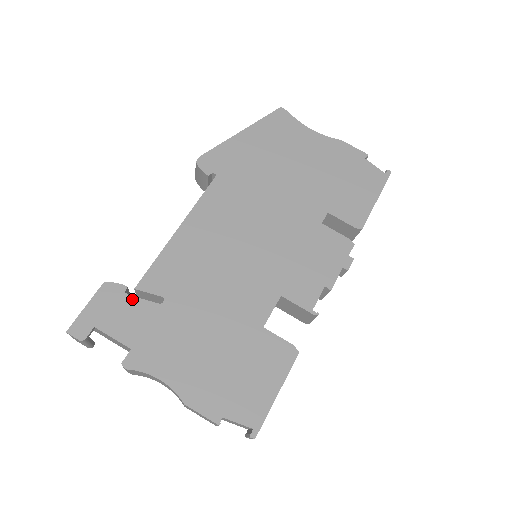
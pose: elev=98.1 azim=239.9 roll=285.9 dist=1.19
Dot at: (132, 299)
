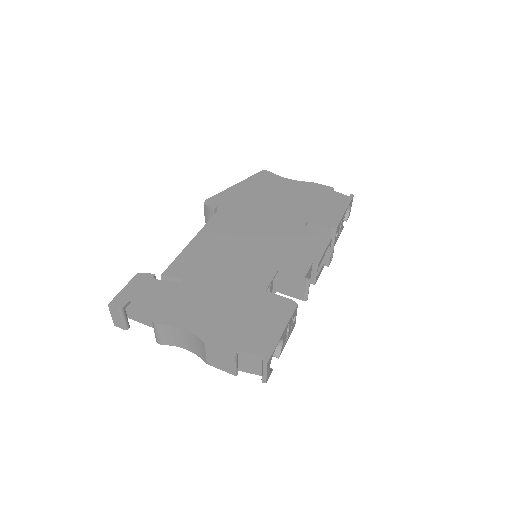
Dot at: (159, 281)
